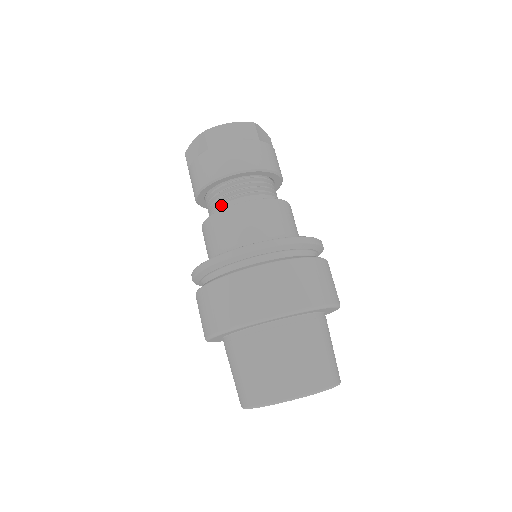
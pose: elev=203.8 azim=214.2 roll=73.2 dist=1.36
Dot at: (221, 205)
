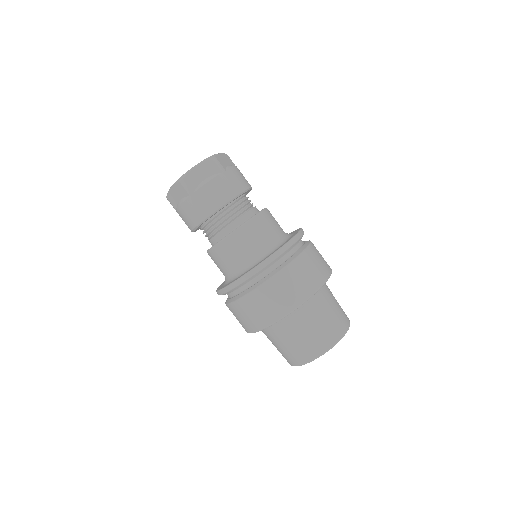
Dot at: occluded
